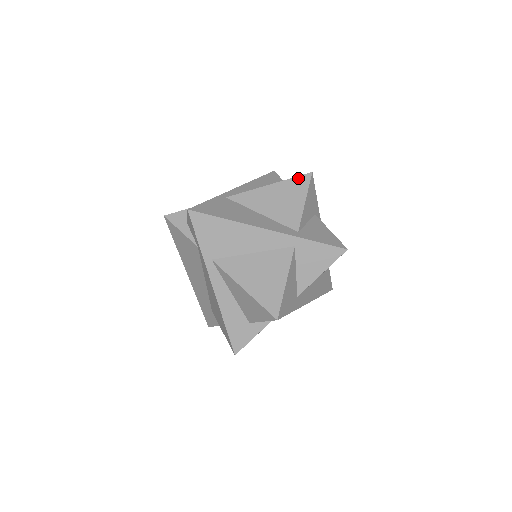
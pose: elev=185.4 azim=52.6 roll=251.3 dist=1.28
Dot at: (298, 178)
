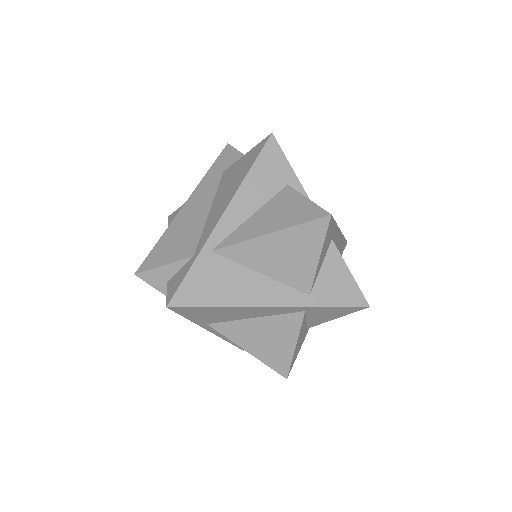
Dot at: (310, 224)
